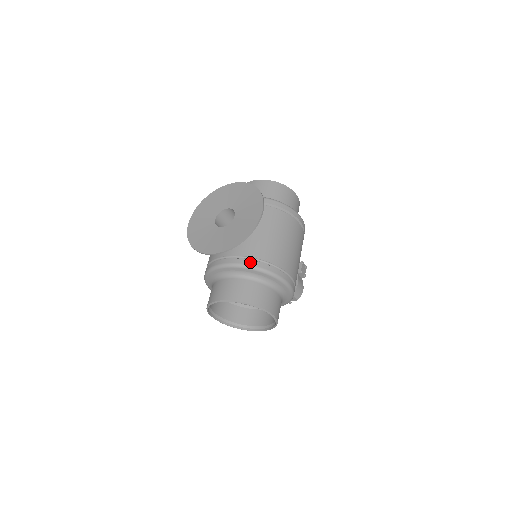
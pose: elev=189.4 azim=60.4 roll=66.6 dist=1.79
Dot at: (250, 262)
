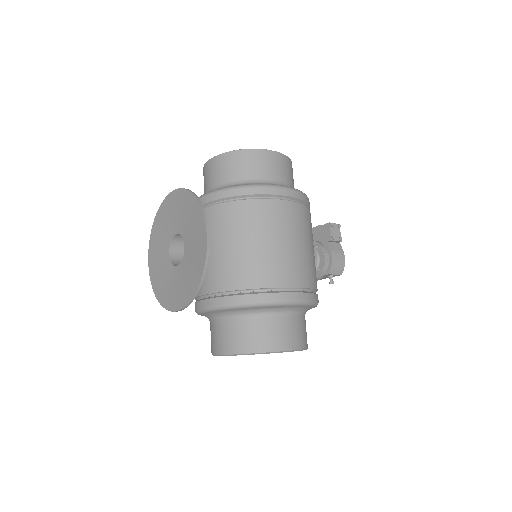
Dot at: (229, 299)
